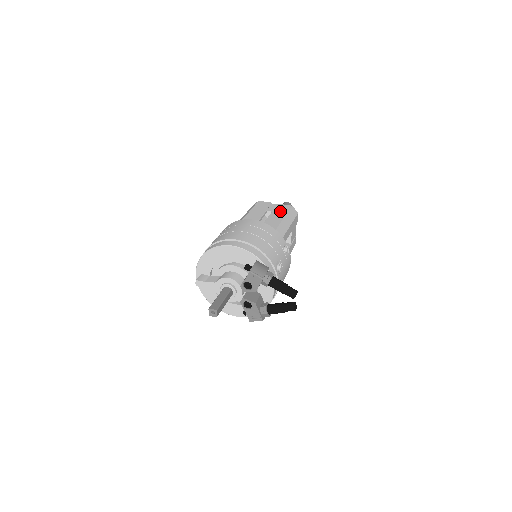
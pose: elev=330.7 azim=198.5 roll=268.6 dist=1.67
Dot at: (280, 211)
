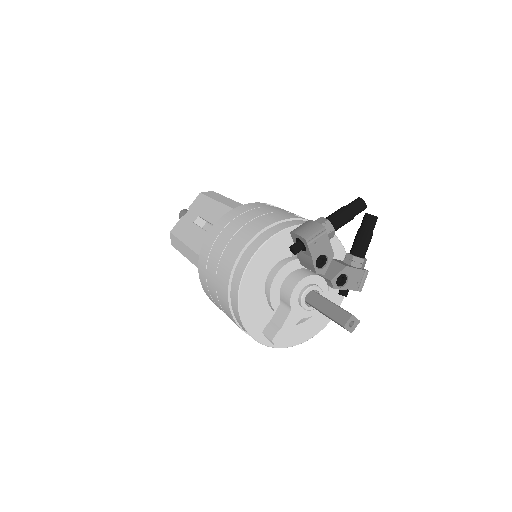
Dot at: (203, 206)
